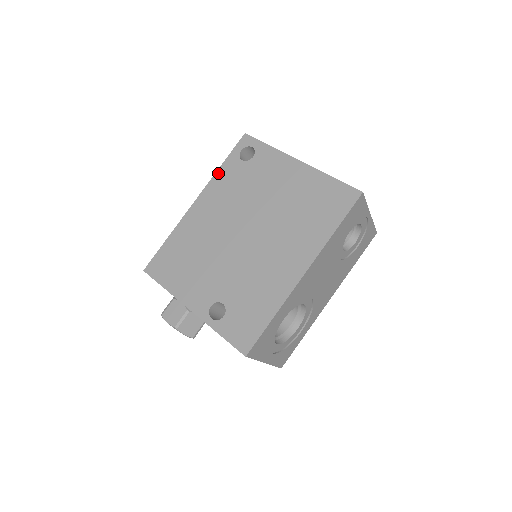
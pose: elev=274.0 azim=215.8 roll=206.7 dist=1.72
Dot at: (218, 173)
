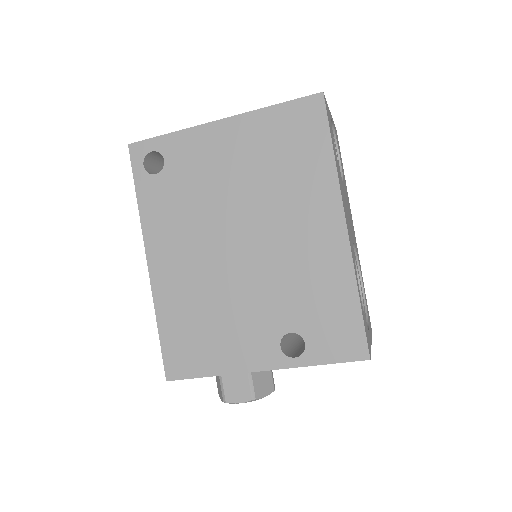
Dot at: (142, 211)
